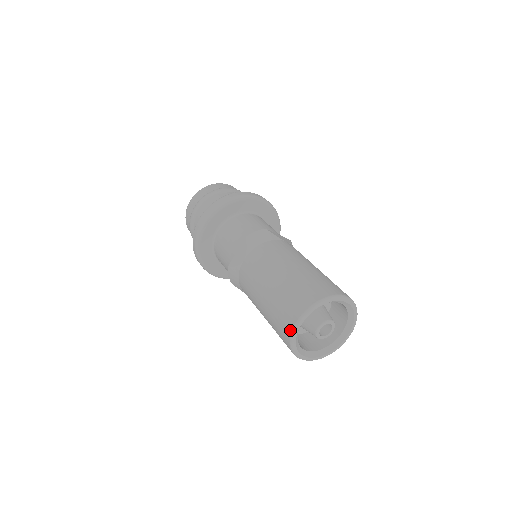
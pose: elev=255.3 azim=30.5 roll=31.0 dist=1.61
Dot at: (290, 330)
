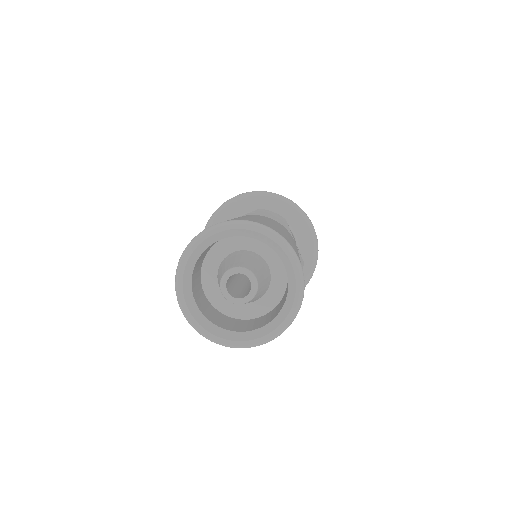
Dot at: occluded
